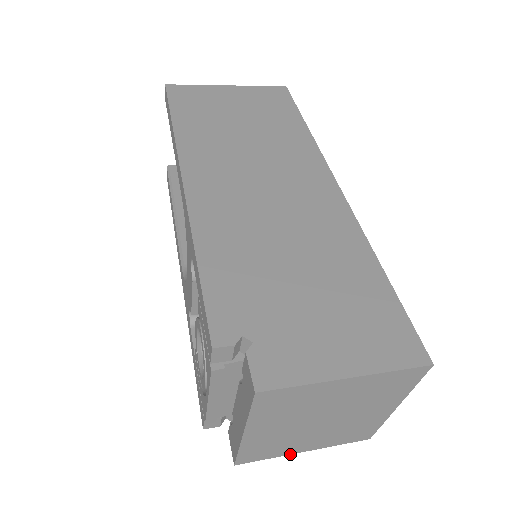
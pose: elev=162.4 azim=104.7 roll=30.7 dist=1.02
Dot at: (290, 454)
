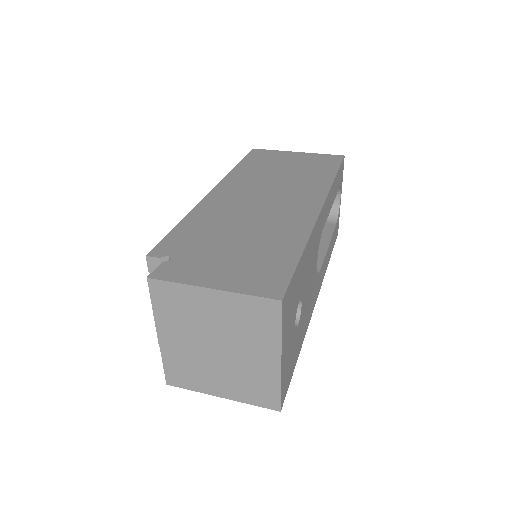
Dot at: (209, 394)
